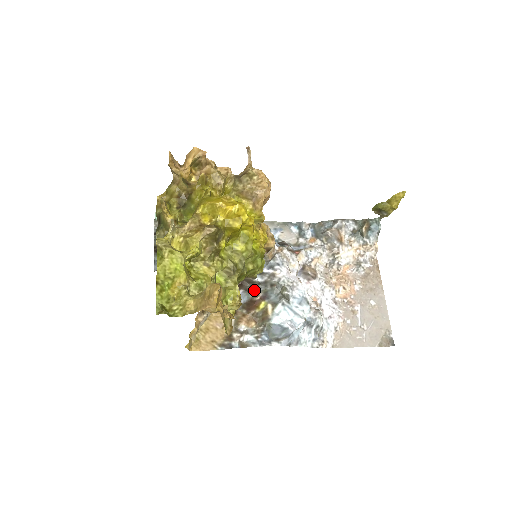
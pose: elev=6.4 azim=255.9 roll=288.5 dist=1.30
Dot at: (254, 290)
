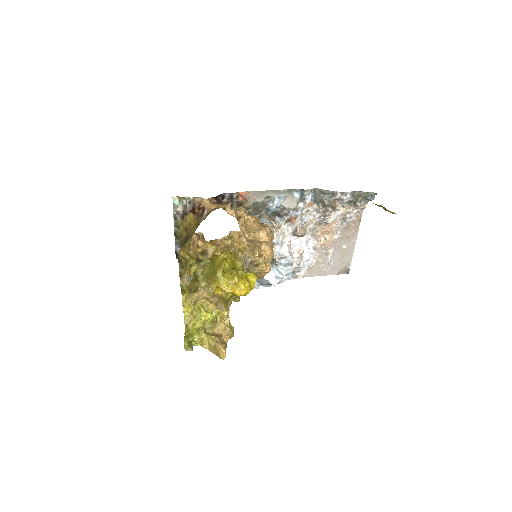
Dot at: occluded
